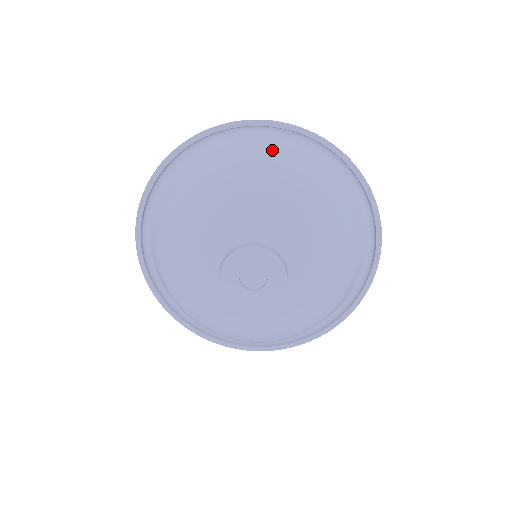
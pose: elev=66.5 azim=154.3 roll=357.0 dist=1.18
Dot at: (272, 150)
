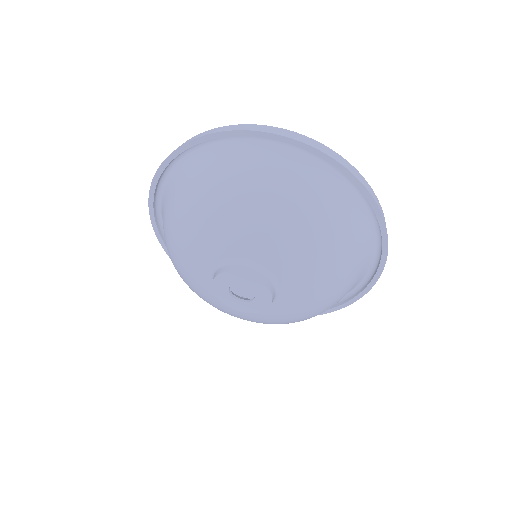
Dot at: (344, 216)
